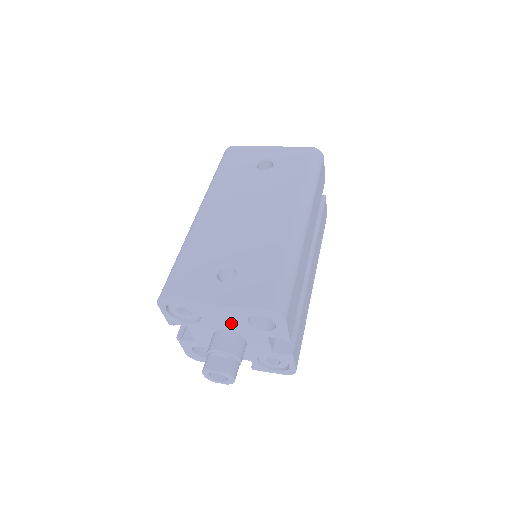
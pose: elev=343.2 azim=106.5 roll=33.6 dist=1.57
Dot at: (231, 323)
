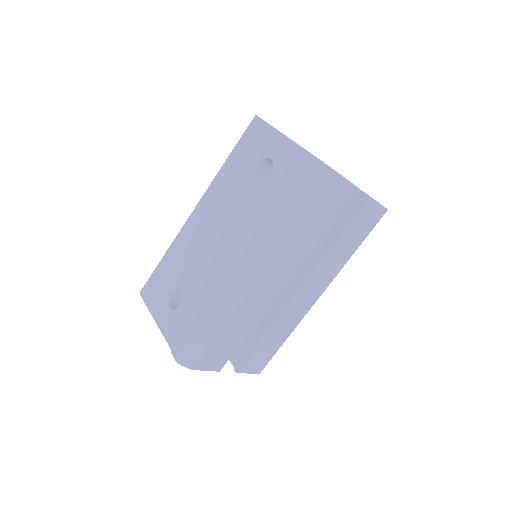
Dot at: occluded
